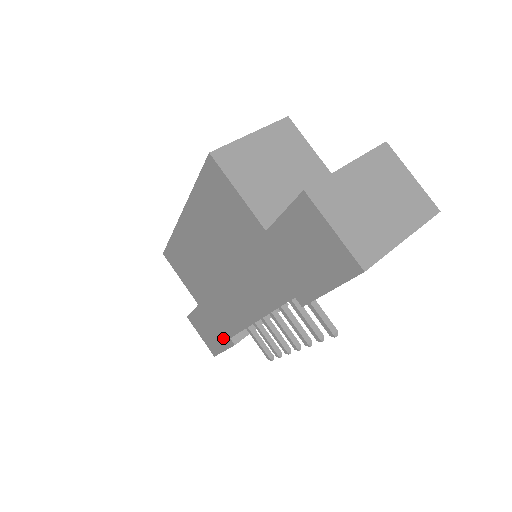
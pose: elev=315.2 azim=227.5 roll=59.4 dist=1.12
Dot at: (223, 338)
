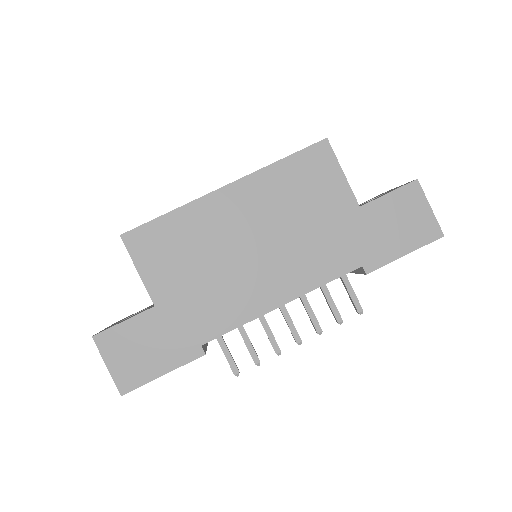
Dot at: (182, 350)
